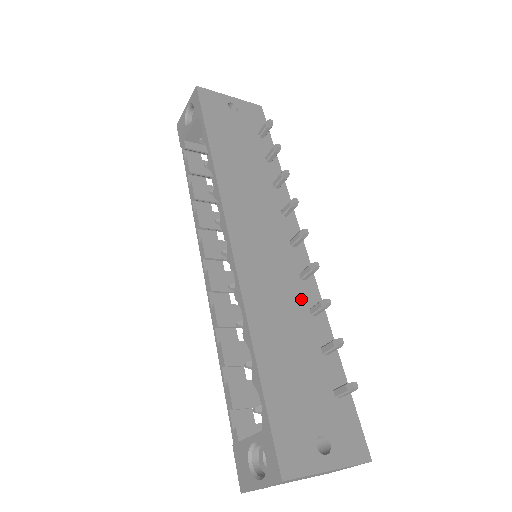
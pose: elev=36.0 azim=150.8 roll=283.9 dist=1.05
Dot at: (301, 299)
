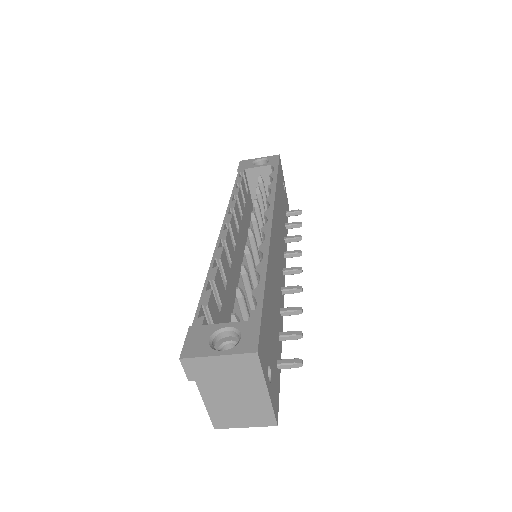
Dot at: (280, 297)
